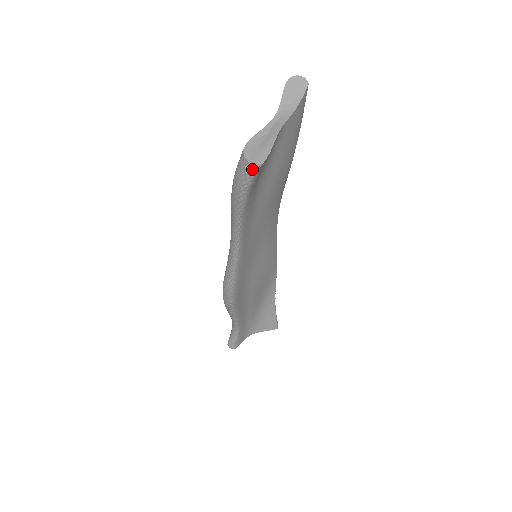
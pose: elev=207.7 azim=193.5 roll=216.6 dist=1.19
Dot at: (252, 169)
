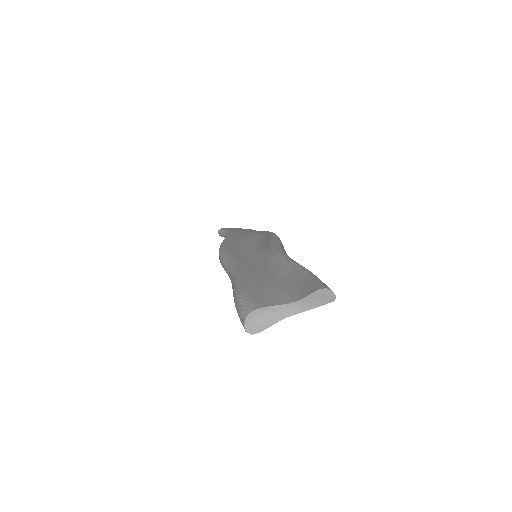
Dot at: occluded
